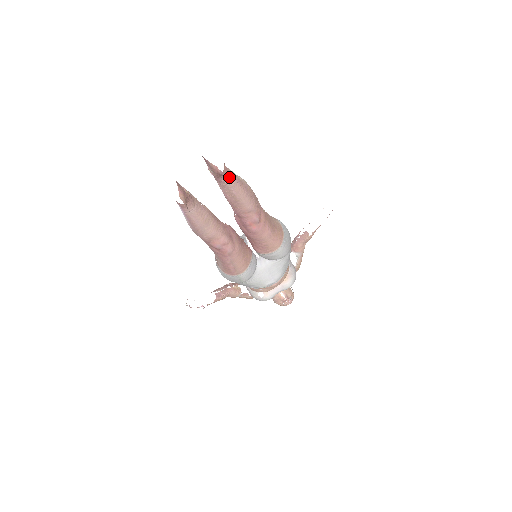
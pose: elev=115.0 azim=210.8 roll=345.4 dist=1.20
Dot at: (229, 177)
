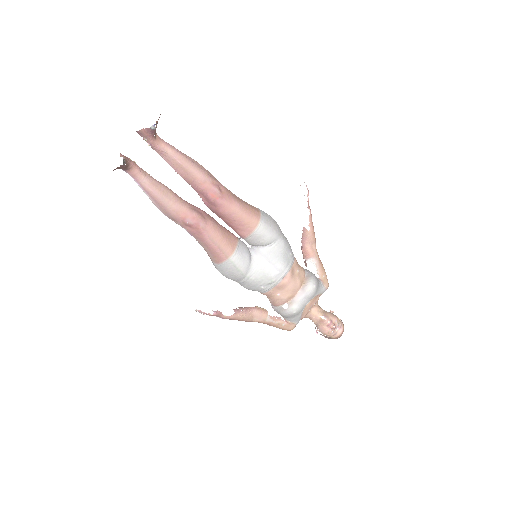
Dot at: (166, 146)
